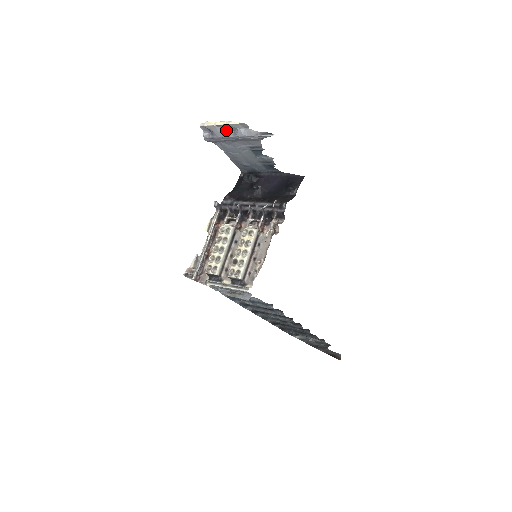
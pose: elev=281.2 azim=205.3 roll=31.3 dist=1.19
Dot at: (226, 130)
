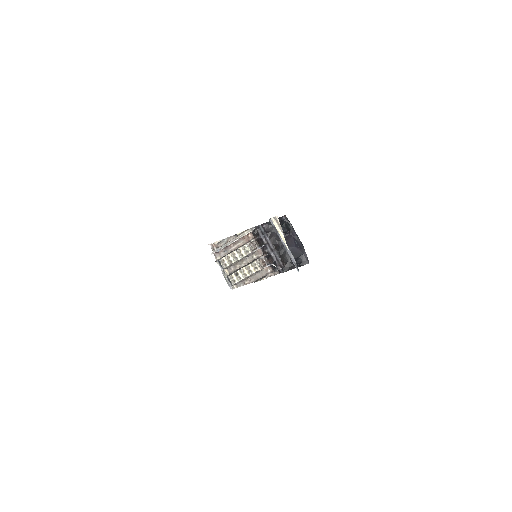
Dot at: occluded
